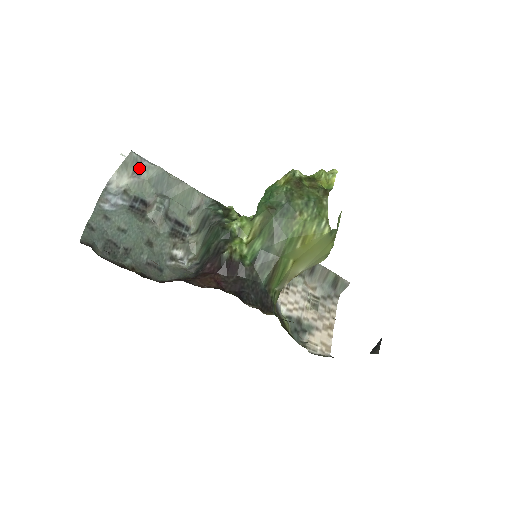
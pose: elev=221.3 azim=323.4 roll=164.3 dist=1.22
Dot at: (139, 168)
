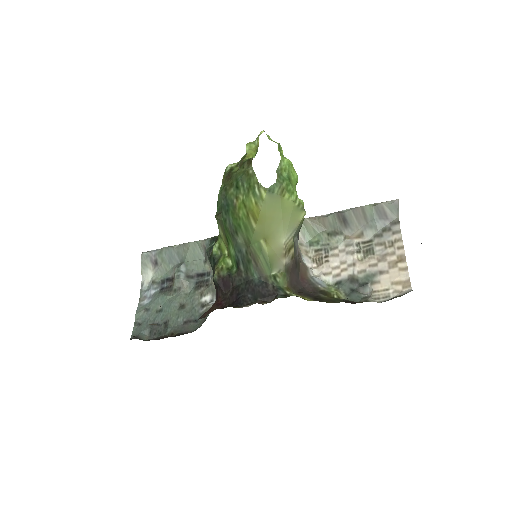
Dot at: (154, 259)
